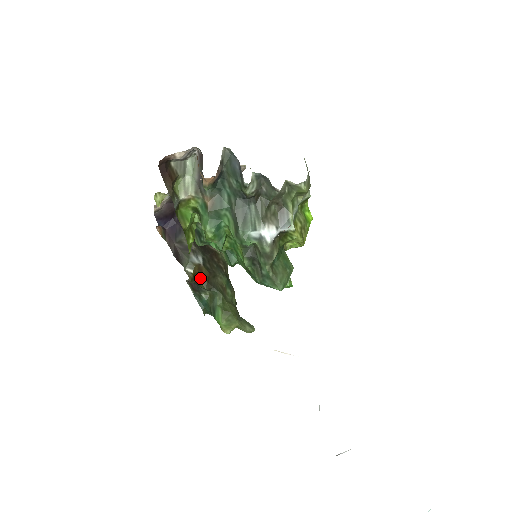
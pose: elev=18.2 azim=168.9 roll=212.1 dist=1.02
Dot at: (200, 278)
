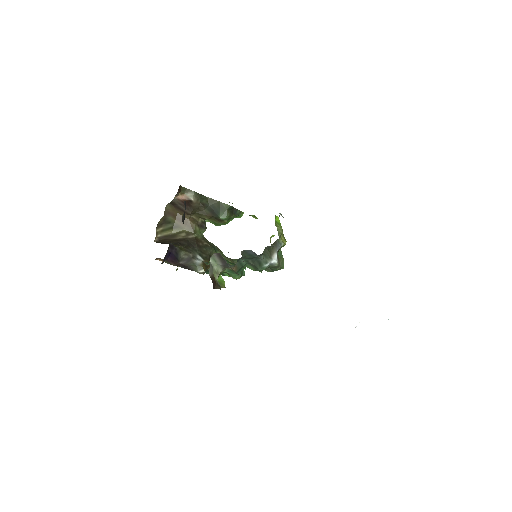
Dot at: (207, 267)
